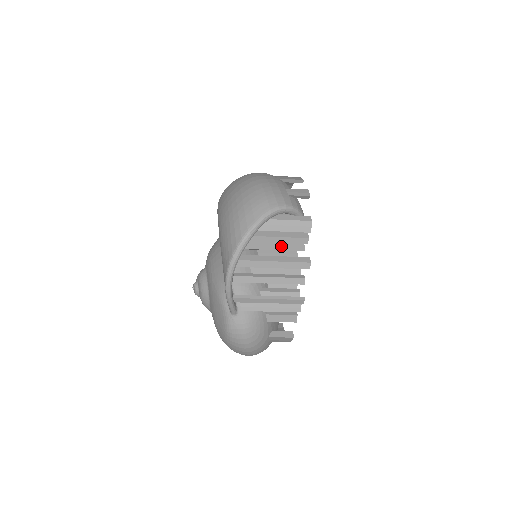
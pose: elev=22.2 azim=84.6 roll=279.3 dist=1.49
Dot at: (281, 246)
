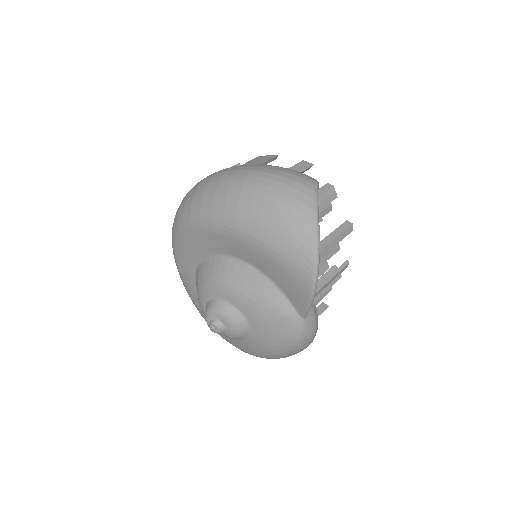
Dot at: occluded
